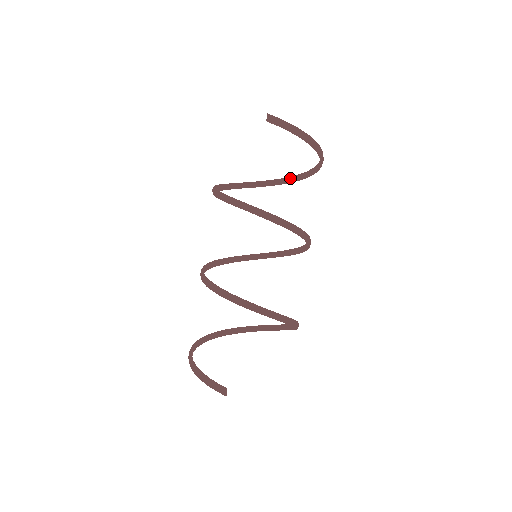
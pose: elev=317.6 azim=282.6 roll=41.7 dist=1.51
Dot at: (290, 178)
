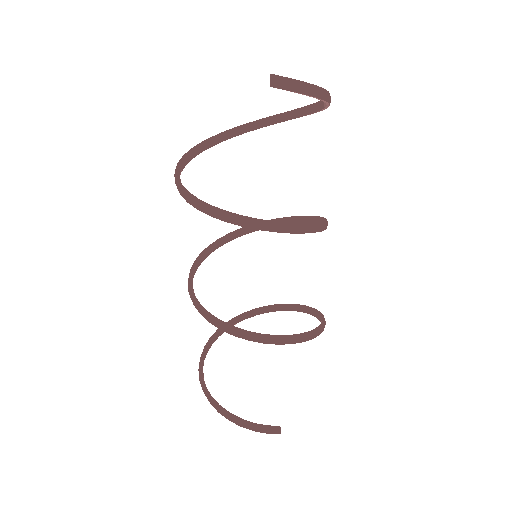
Dot at: (257, 123)
